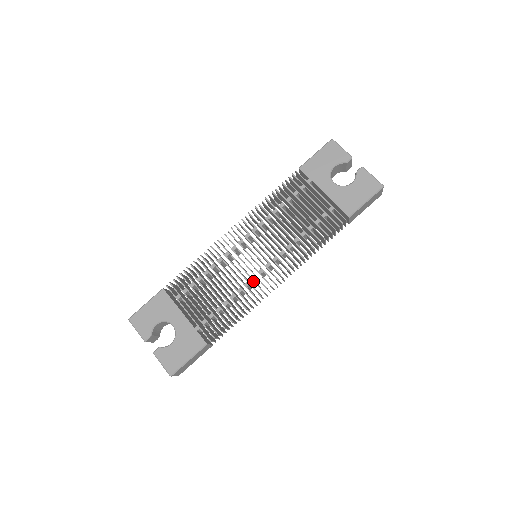
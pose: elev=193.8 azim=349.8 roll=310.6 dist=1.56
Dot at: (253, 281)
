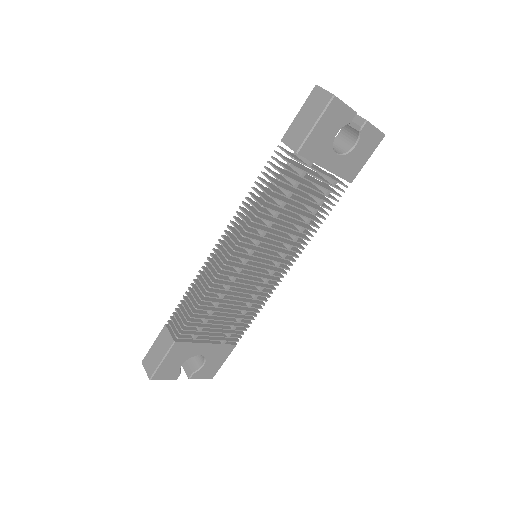
Dot at: occluded
